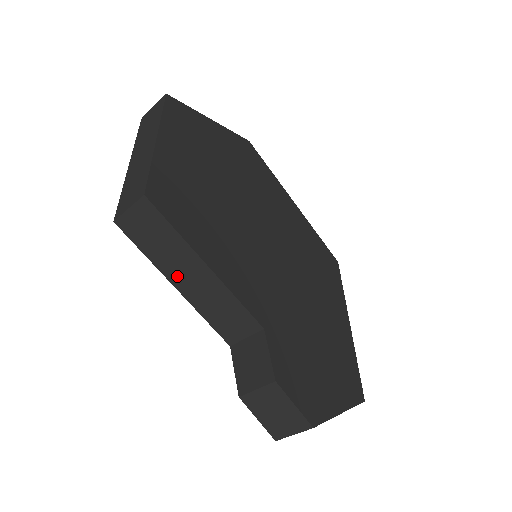
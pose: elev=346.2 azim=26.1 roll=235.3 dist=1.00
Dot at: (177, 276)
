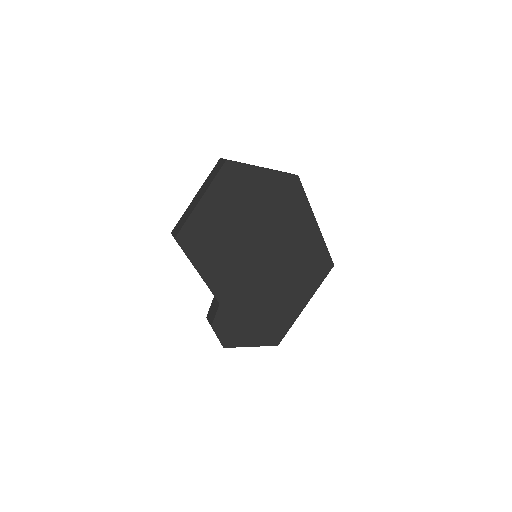
Dot at: occluded
